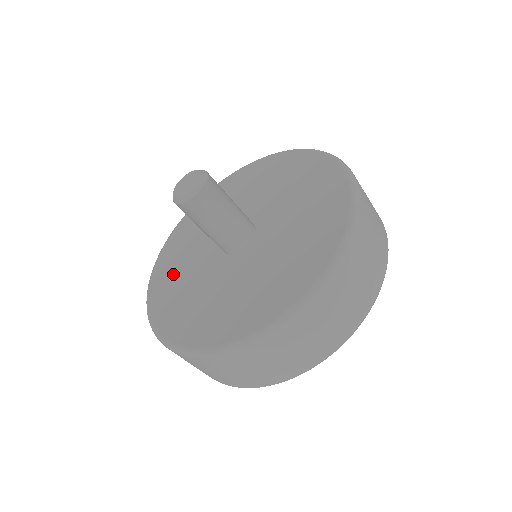
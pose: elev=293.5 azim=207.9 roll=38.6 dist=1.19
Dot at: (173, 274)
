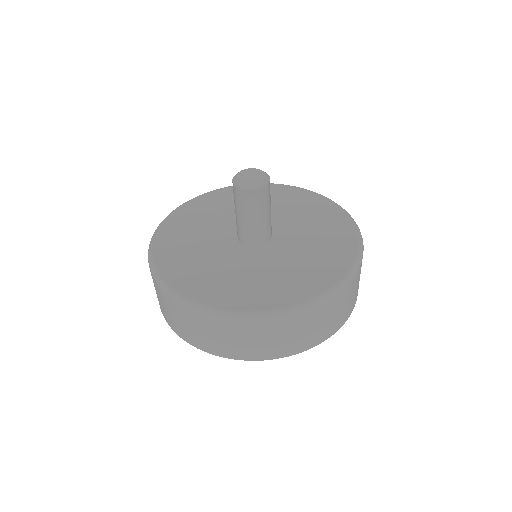
Dot at: (214, 206)
